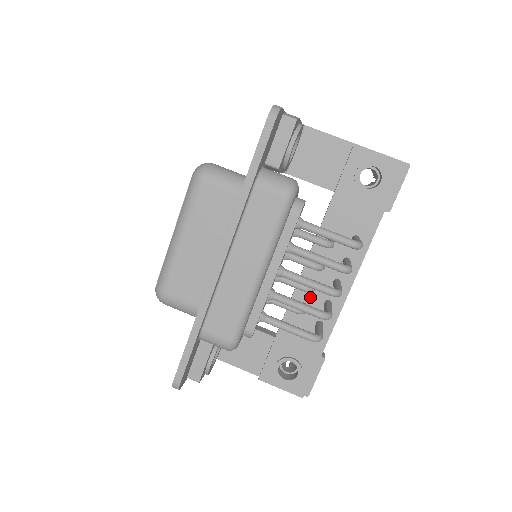
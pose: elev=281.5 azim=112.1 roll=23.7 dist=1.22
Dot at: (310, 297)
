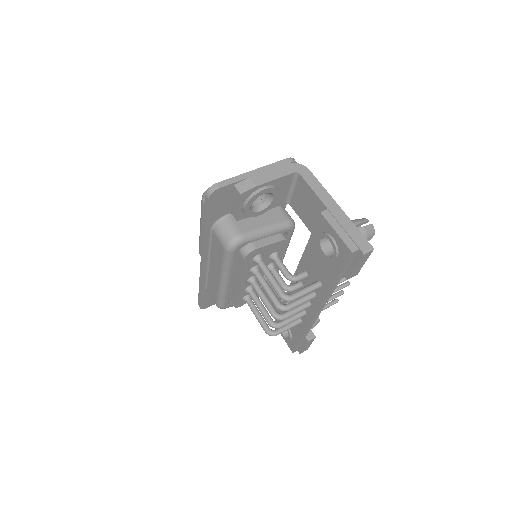
Dot at: occluded
